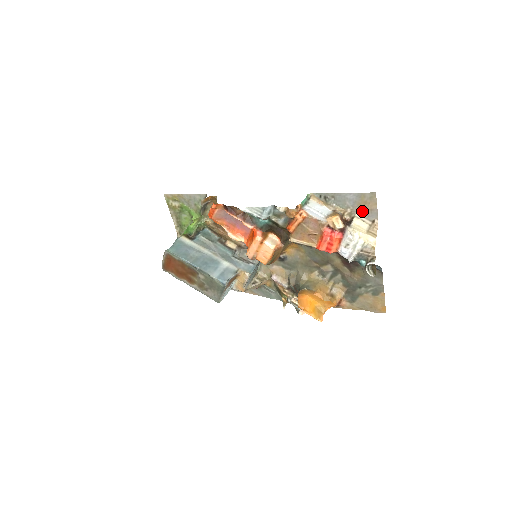
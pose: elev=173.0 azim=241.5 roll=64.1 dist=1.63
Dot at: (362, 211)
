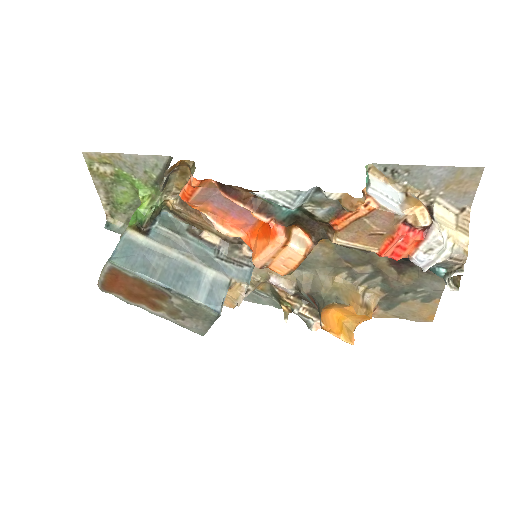
Dot at: (449, 194)
